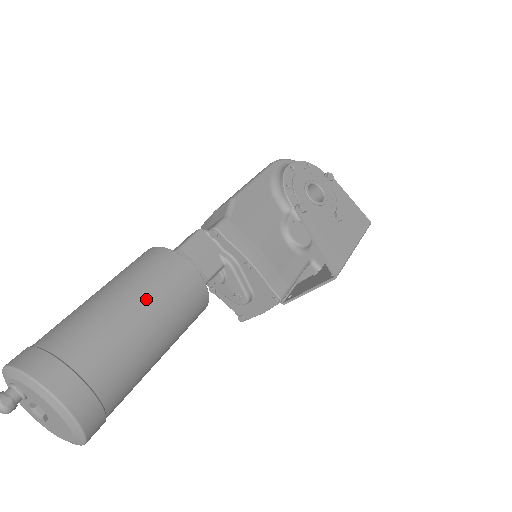
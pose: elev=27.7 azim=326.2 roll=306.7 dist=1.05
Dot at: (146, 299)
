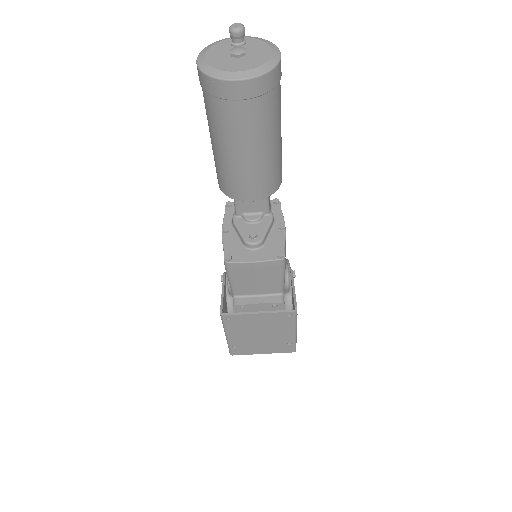
Dot at: occluded
